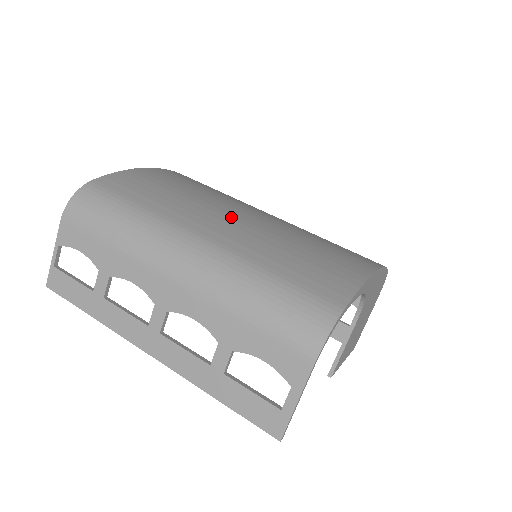
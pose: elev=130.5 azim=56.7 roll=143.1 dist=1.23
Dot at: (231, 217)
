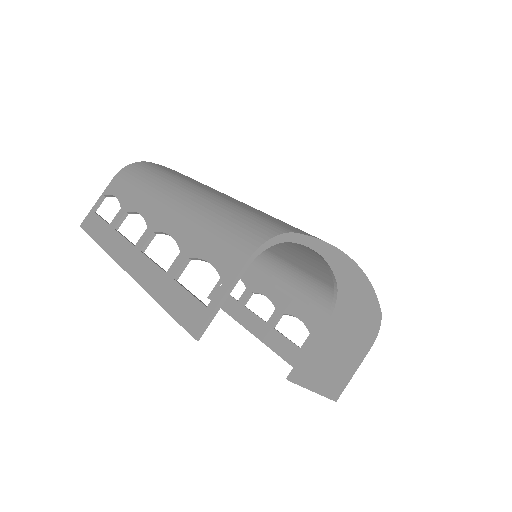
Dot at: occluded
